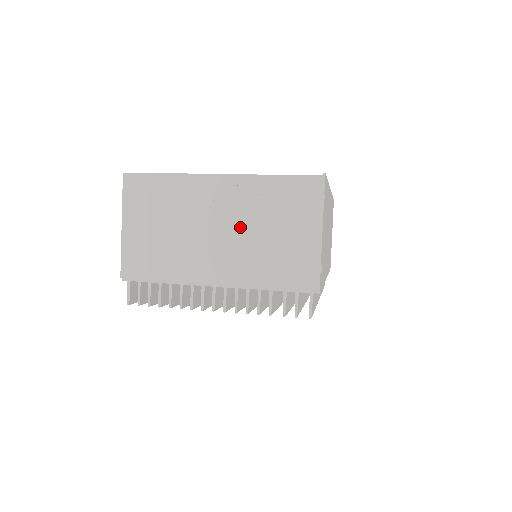
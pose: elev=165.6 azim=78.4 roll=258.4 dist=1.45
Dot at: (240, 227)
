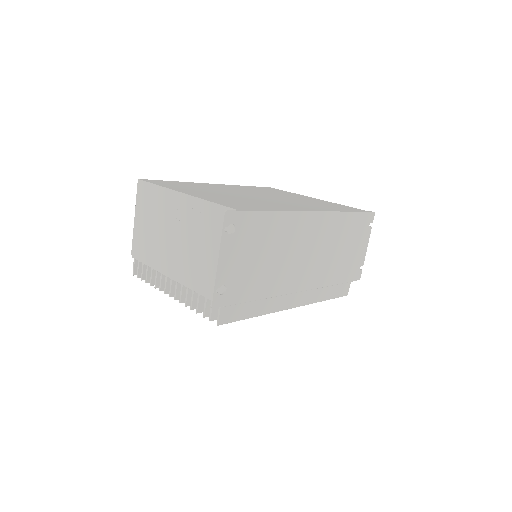
Dot at: (188, 238)
